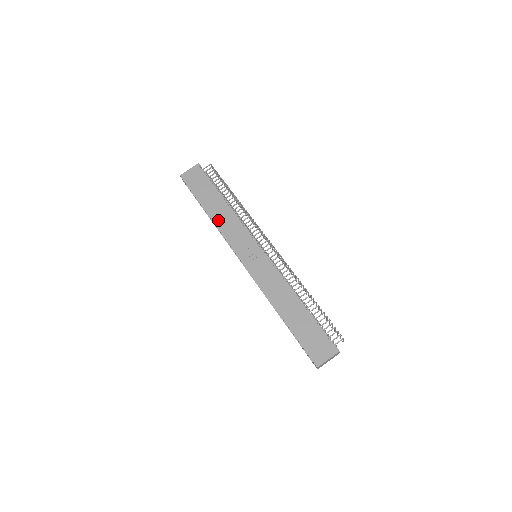
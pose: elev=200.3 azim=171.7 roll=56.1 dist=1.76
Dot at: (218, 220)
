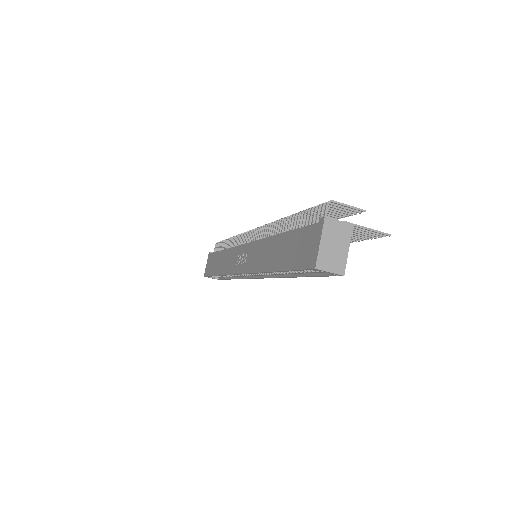
Dot at: (222, 269)
